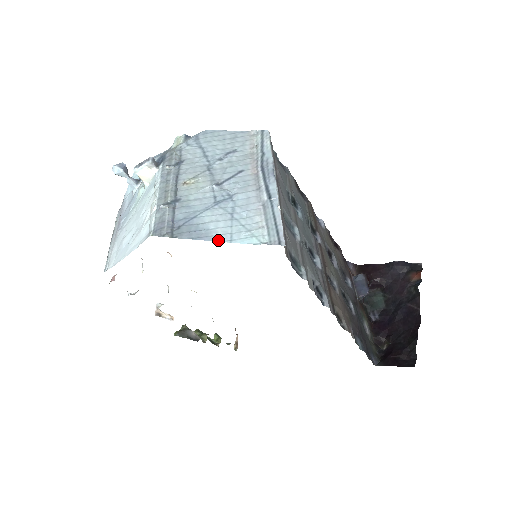
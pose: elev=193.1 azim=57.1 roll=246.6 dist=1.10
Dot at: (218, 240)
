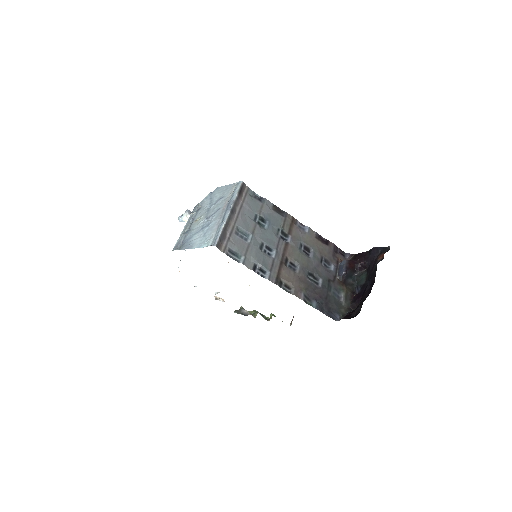
Dot at: (194, 248)
